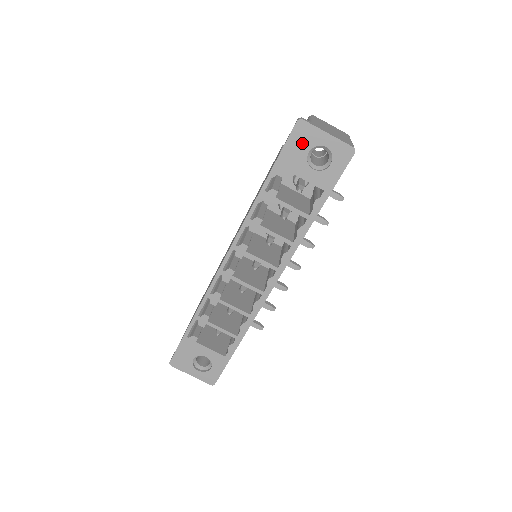
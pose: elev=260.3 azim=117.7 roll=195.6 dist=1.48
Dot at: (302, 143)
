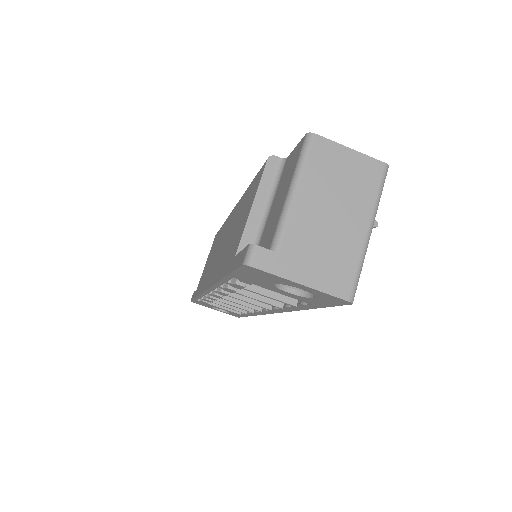
Dot at: (261, 277)
